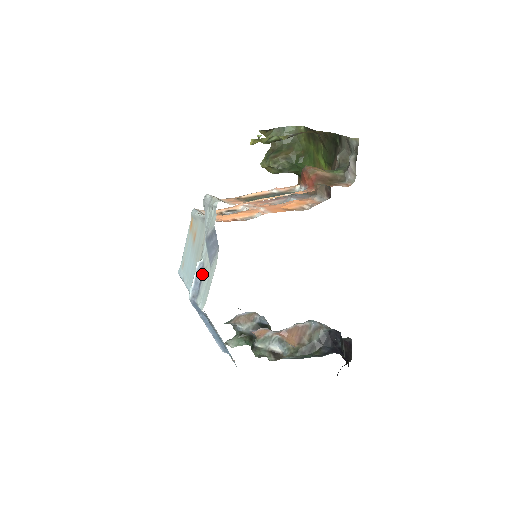
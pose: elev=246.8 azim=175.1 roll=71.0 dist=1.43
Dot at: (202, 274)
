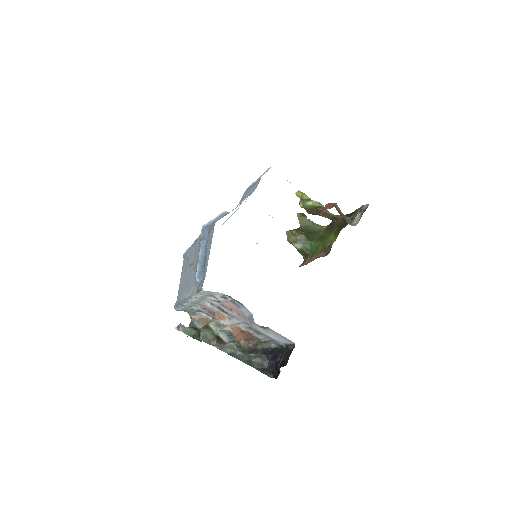
Dot at: occluded
